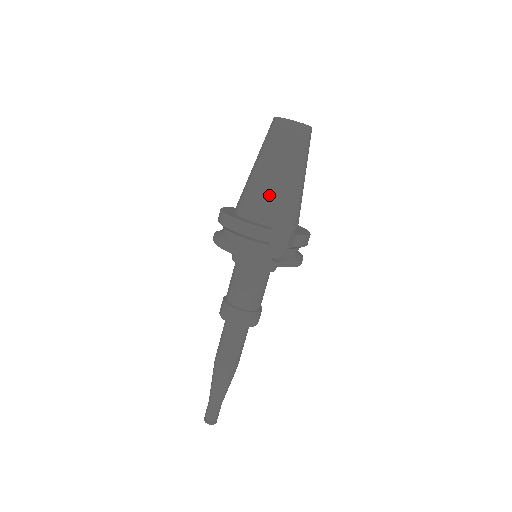
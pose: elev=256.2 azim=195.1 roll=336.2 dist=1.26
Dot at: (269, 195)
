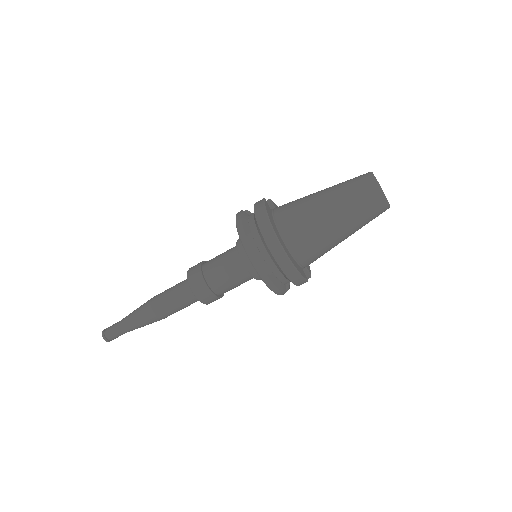
Dot at: (324, 248)
